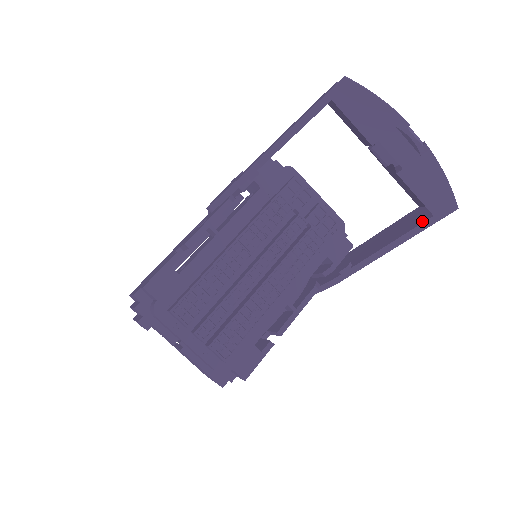
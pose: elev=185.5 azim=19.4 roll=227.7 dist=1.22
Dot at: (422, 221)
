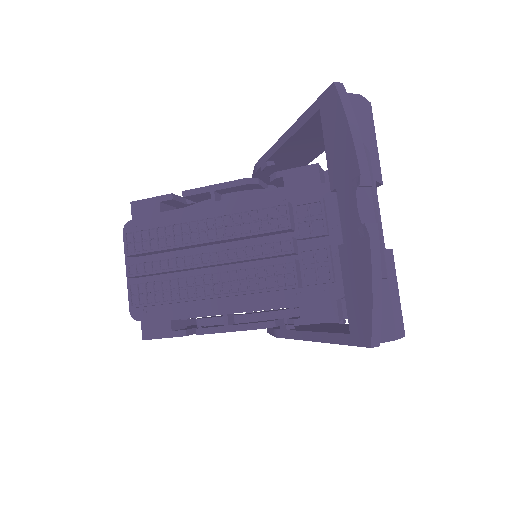
Dot at: (344, 332)
